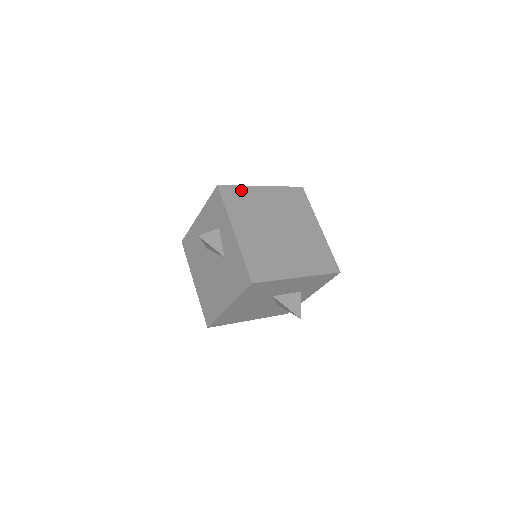
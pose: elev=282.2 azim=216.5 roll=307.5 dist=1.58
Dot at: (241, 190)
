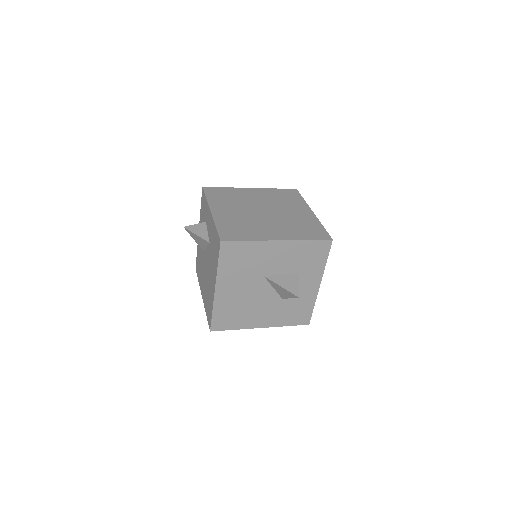
Dot at: (226, 190)
